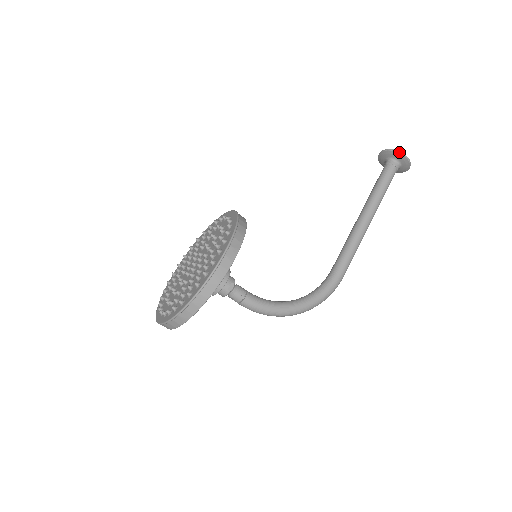
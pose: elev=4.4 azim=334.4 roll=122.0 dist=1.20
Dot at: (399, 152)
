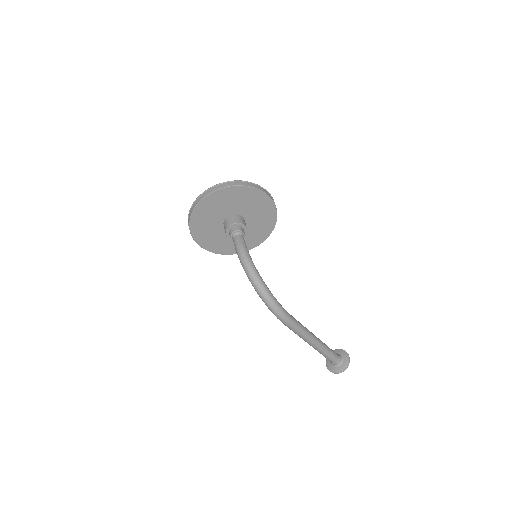
Dot at: occluded
